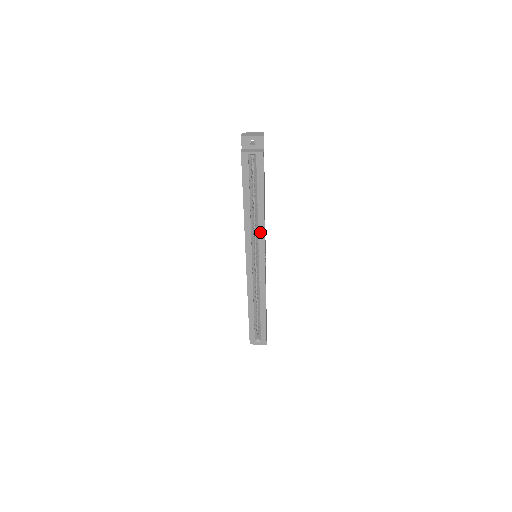
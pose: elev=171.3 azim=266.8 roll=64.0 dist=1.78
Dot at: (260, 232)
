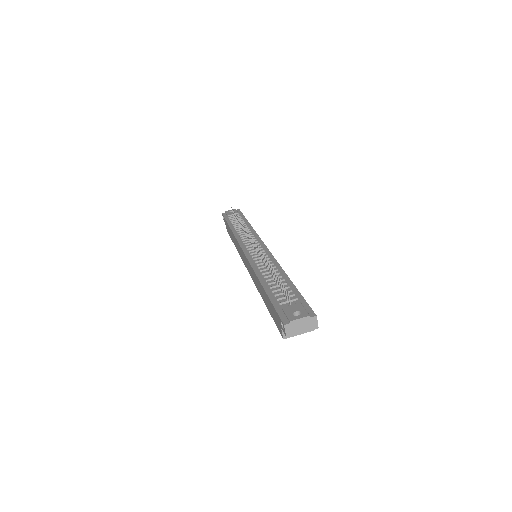
Dot at: occluded
